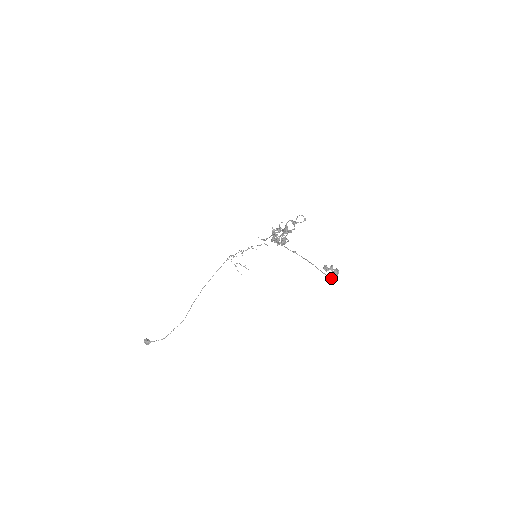
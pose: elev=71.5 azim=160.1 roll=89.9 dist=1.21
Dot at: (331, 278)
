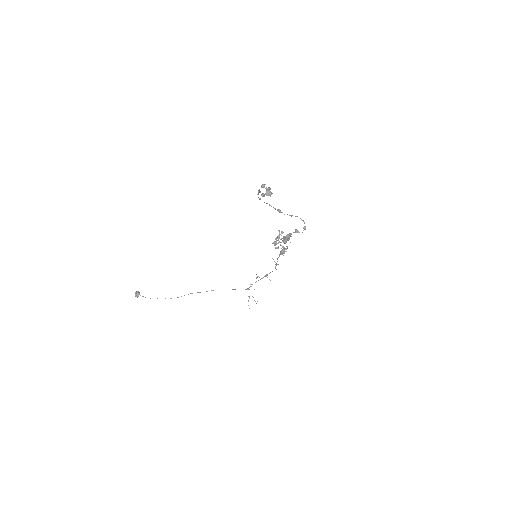
Dot at: (262, 195)
